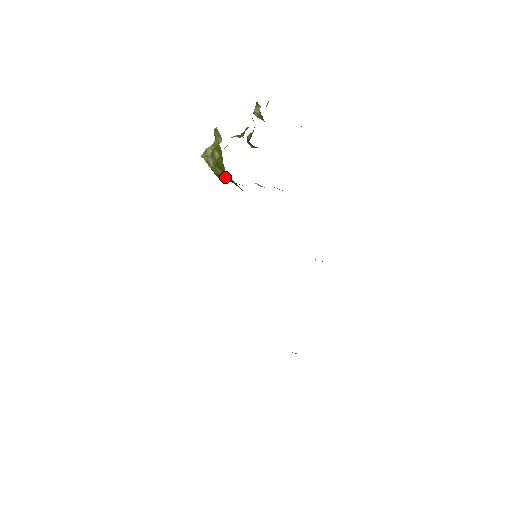
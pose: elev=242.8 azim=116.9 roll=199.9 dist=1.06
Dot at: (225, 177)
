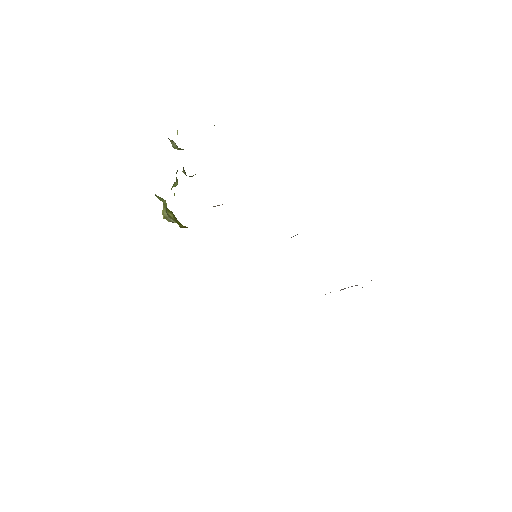
Dot at: occluded
